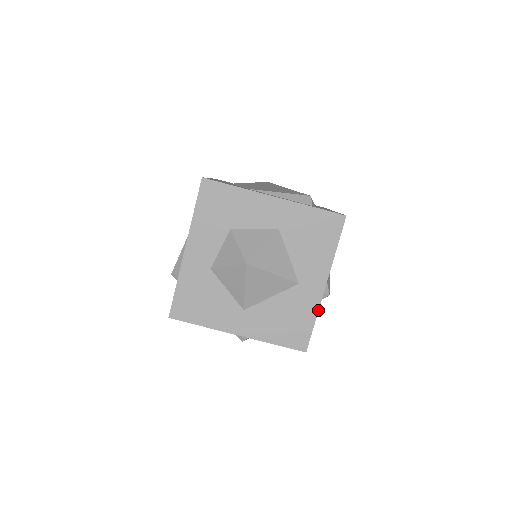
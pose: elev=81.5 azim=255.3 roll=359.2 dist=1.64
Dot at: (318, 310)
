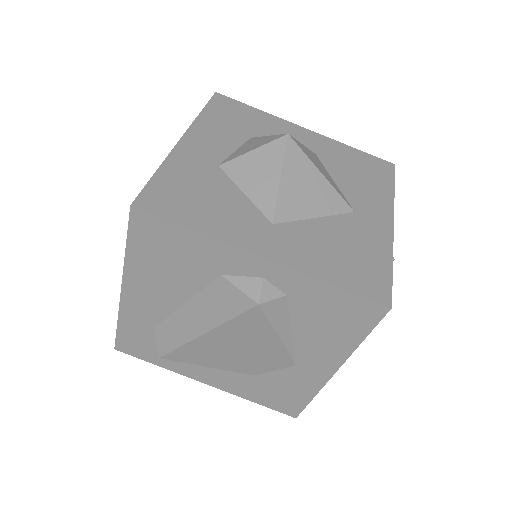
Dot at: (392, 249)
